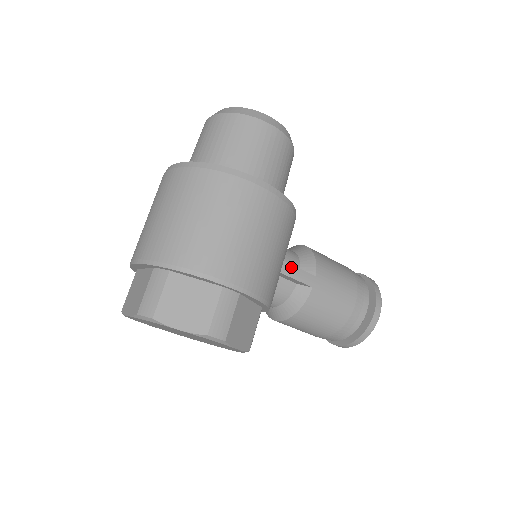
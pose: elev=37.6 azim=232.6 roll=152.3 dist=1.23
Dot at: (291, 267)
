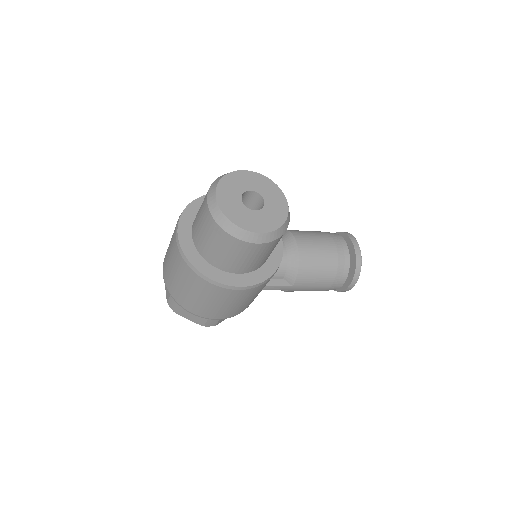
Dot at: (271, 287)
